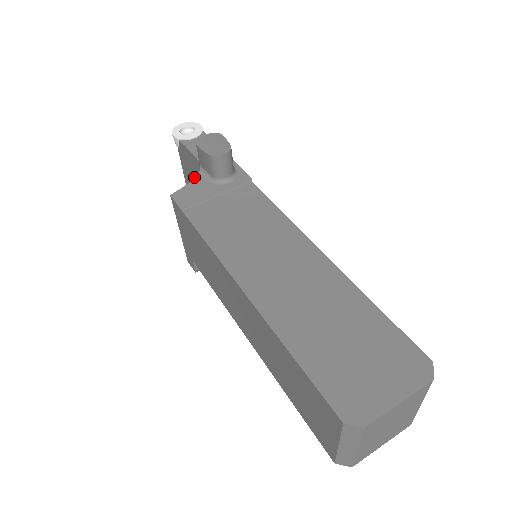
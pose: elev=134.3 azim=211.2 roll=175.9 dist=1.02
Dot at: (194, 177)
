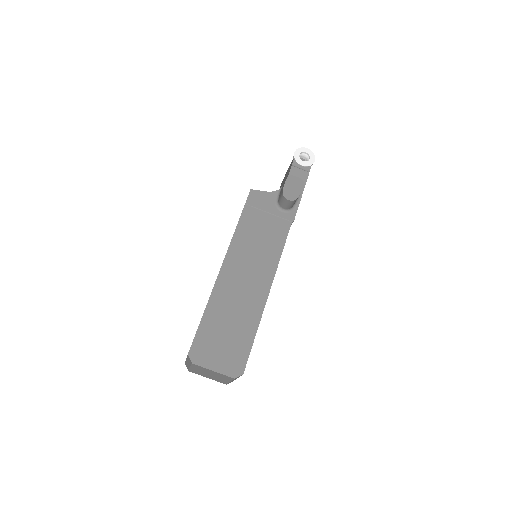
Dot at: occluded
